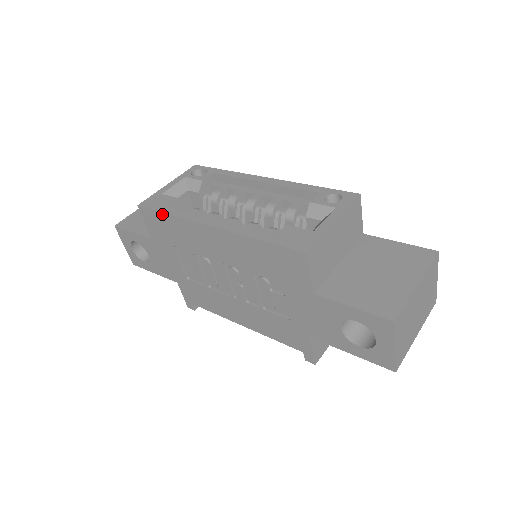
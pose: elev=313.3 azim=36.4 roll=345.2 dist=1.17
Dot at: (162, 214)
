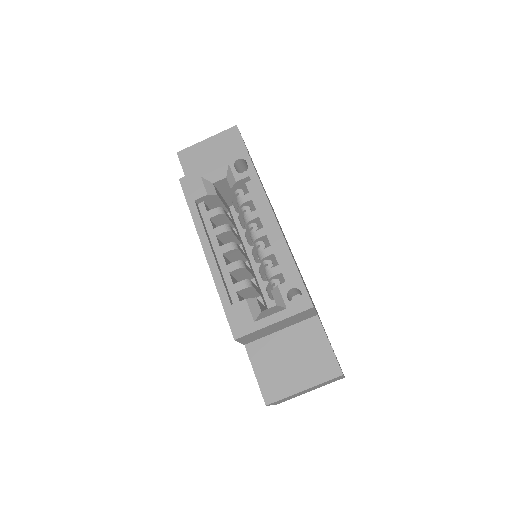
Dot at: (188, 206)
